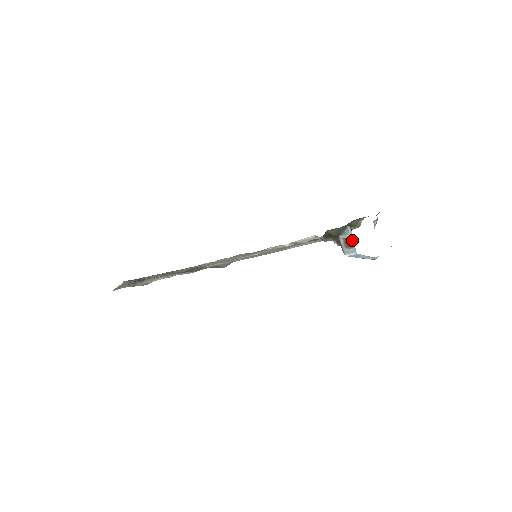
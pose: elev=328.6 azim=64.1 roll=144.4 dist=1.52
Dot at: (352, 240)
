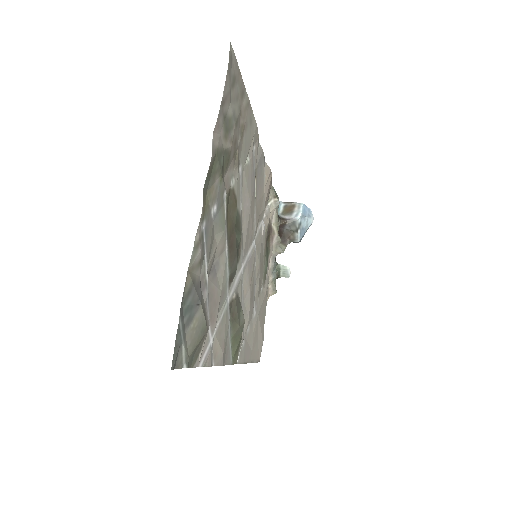
Dot at: (288, 204)
